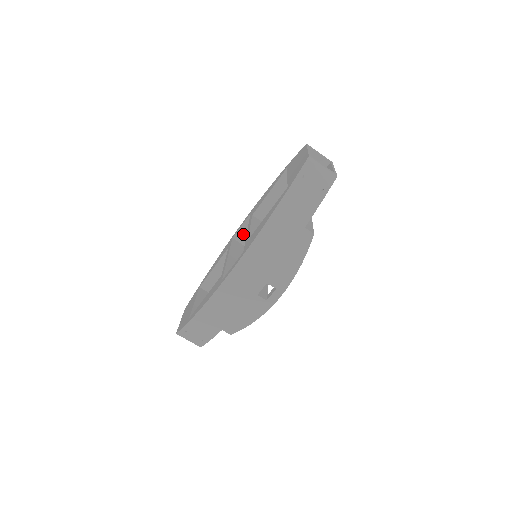
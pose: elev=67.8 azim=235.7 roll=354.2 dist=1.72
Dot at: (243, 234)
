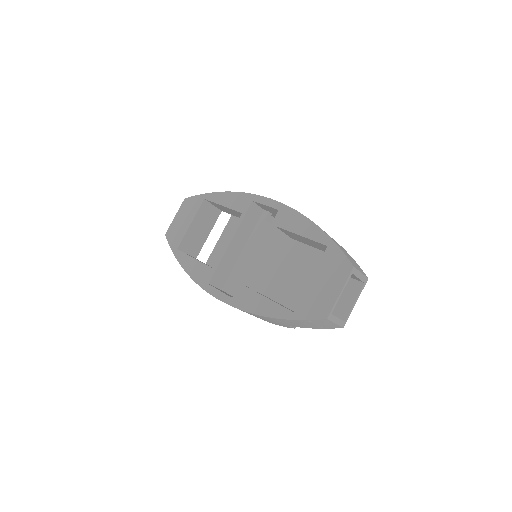
Dot at: (264, 206)
